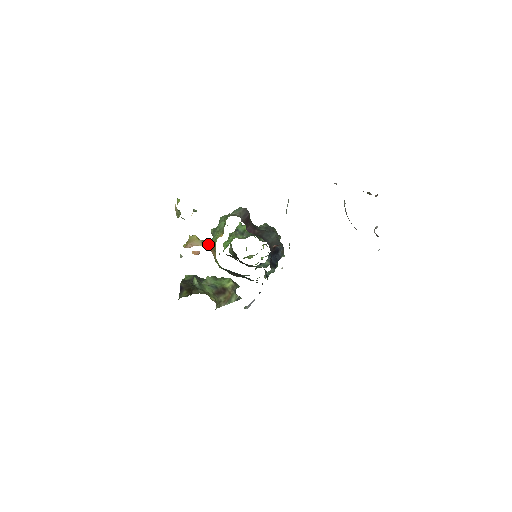
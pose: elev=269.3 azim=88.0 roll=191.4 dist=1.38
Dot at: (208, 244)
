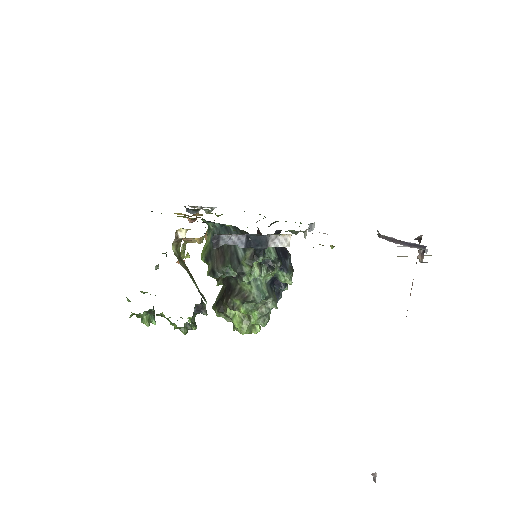
Dot at: occluded
